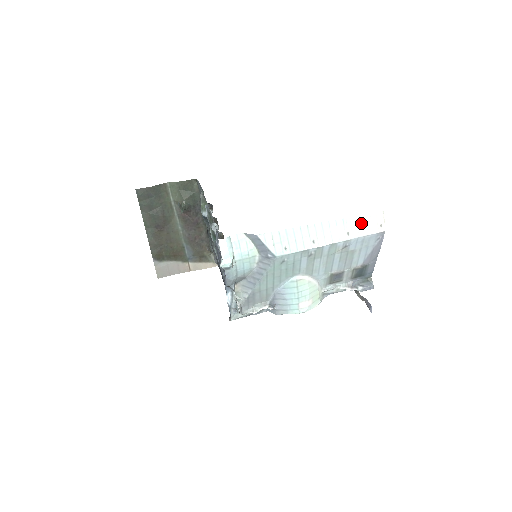
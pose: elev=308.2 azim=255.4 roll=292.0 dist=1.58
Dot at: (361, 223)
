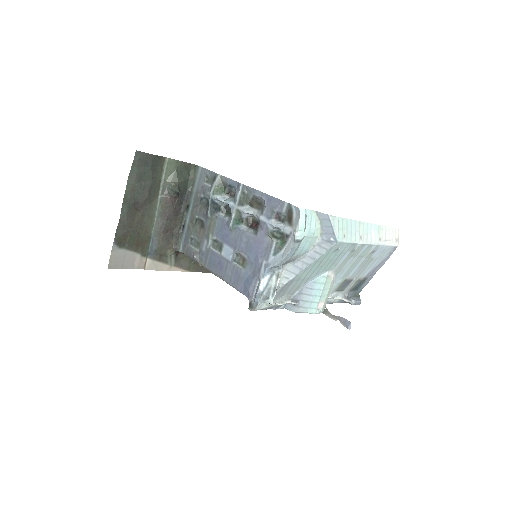
Dot at: (387, 234)
